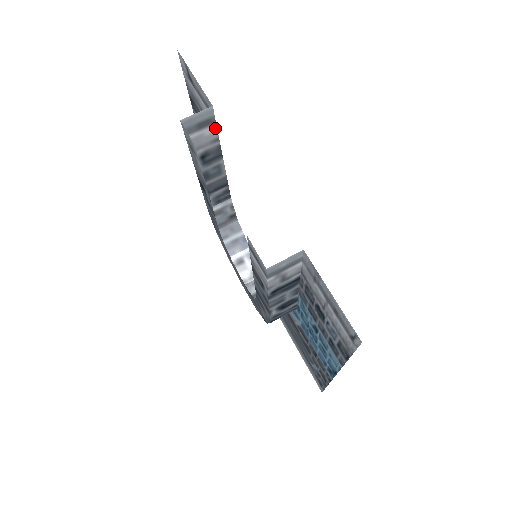
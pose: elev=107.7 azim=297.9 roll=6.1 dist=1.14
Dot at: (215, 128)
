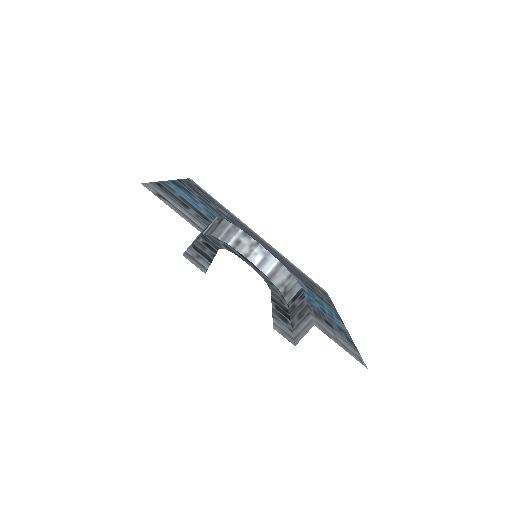
Dot at: occluded
